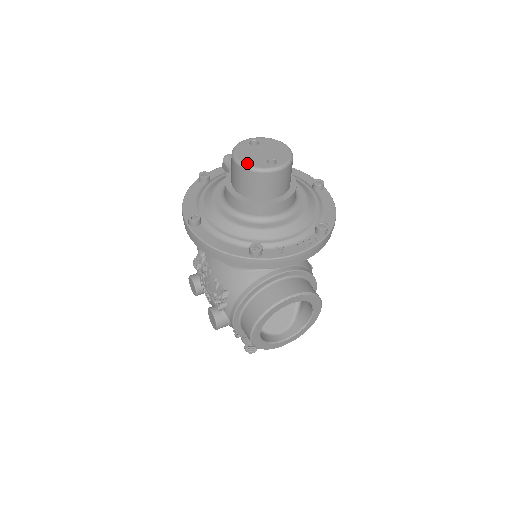
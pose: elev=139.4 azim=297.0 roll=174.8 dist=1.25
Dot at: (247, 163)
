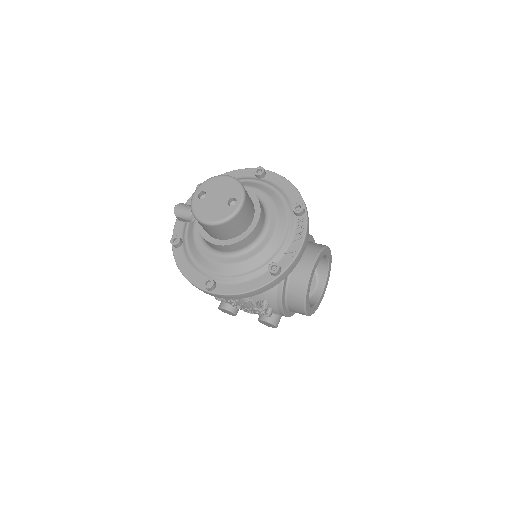
Dot at: (217, 219)
